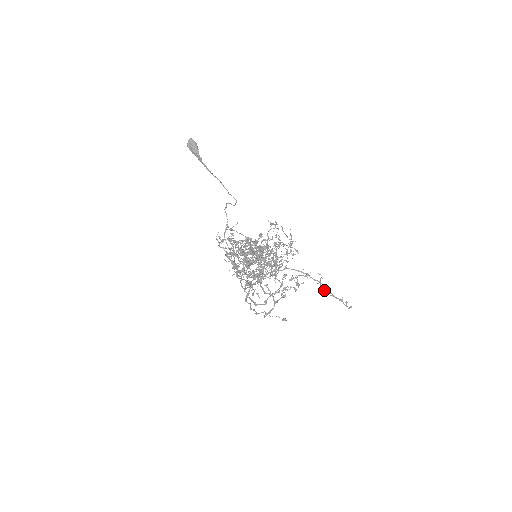
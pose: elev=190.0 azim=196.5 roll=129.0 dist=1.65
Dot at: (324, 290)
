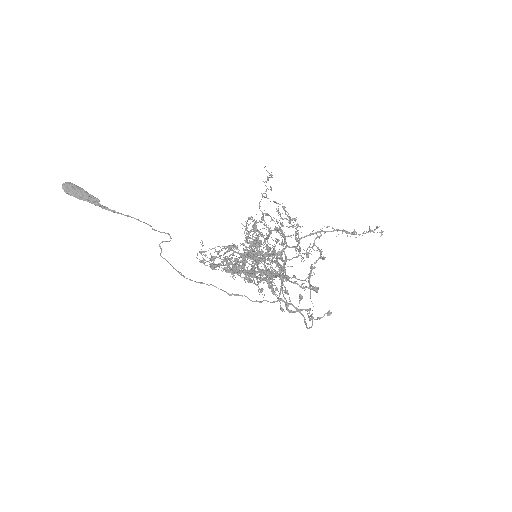
Dot at: (347, 236)
